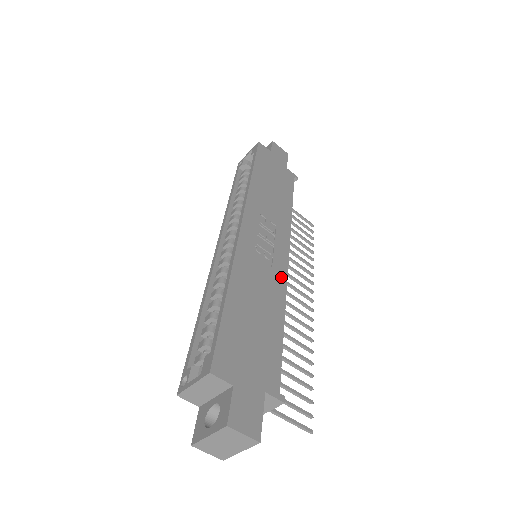
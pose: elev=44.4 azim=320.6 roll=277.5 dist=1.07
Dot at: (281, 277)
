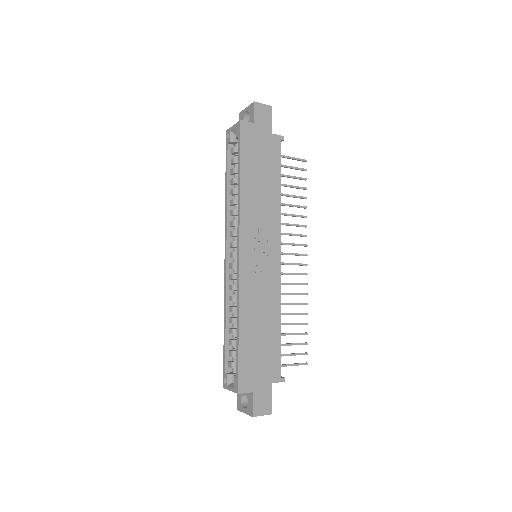
Dot at: (276, 283)
